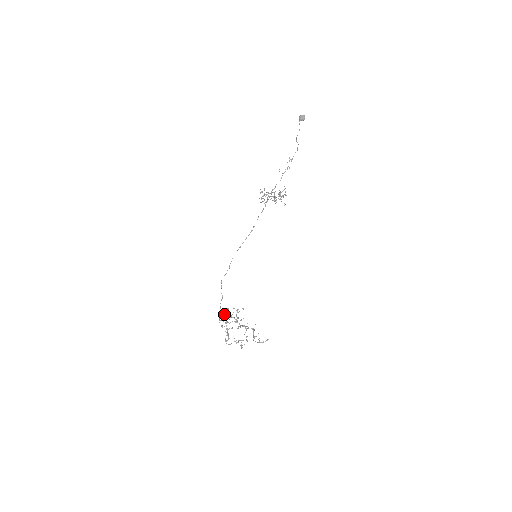
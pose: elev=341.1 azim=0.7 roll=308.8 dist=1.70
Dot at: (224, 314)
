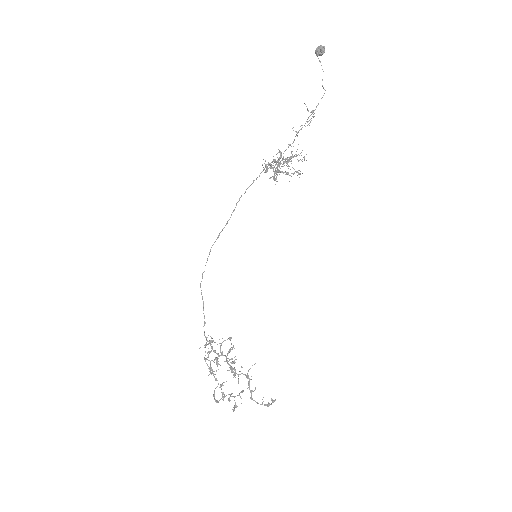
Dot at: (214, 350)
